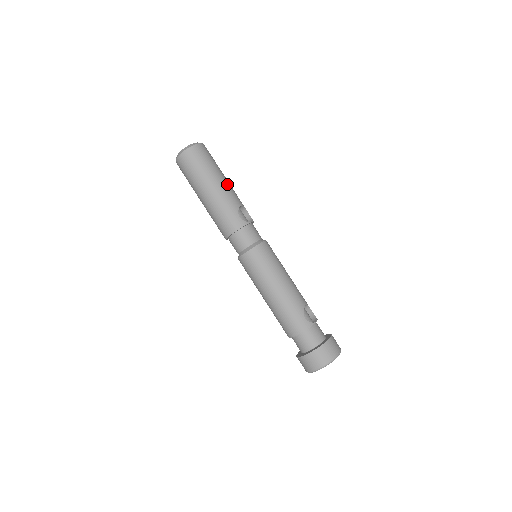
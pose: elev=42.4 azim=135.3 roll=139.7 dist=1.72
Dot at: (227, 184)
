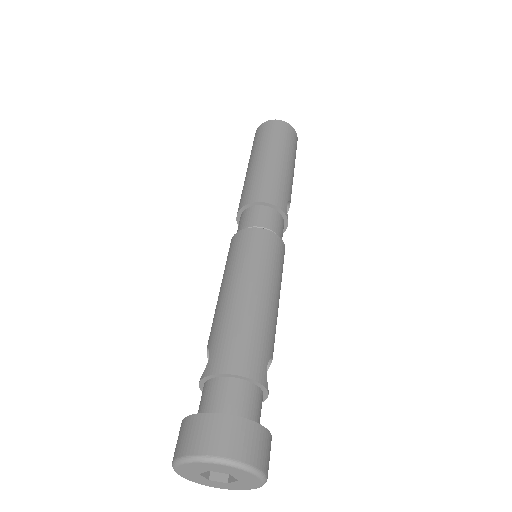
Dot at: occluded
